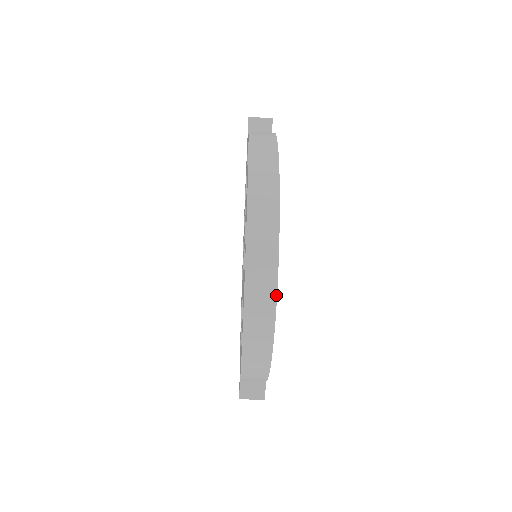
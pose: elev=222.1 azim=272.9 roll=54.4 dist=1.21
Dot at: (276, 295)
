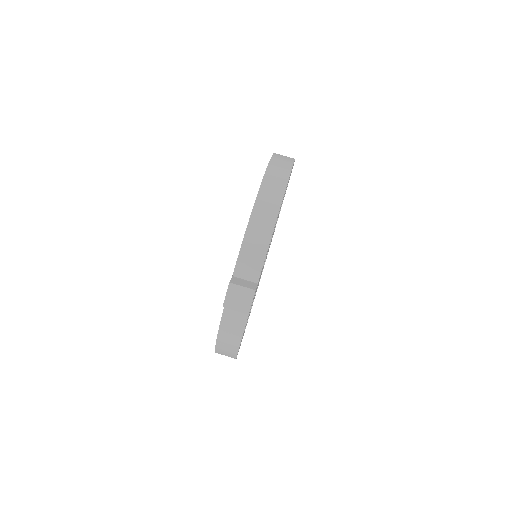
Dot at: (291, 169)
